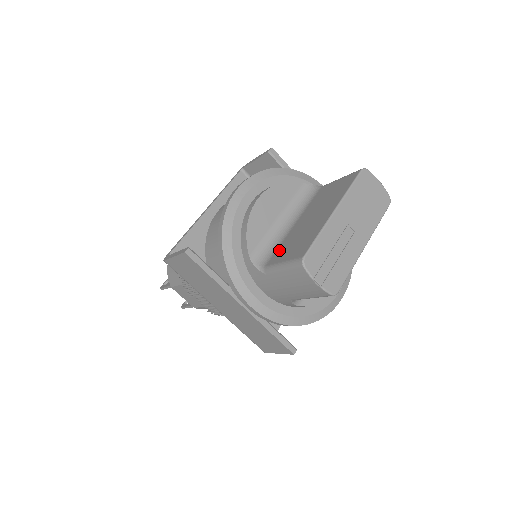
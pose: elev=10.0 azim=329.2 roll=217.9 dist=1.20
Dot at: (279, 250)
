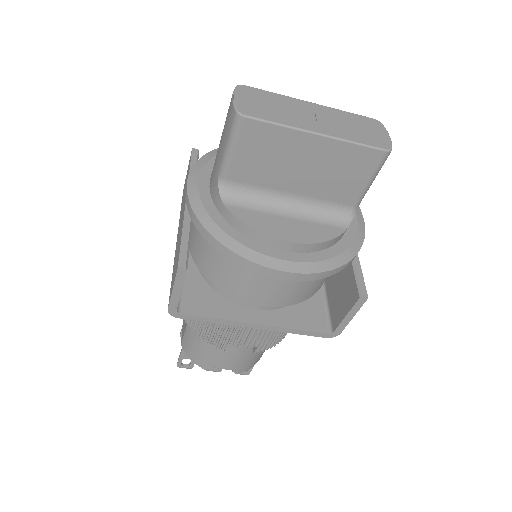
Dot at: occluded
